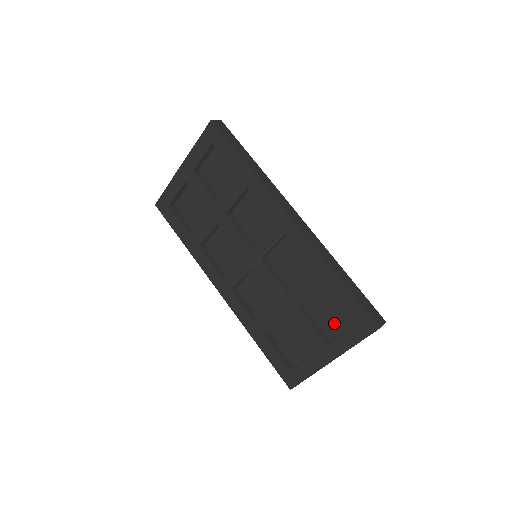
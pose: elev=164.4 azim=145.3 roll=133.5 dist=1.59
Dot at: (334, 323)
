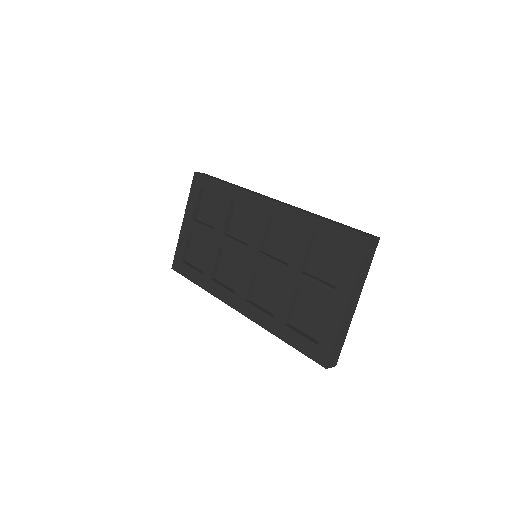
Dot at: (337, 268)
